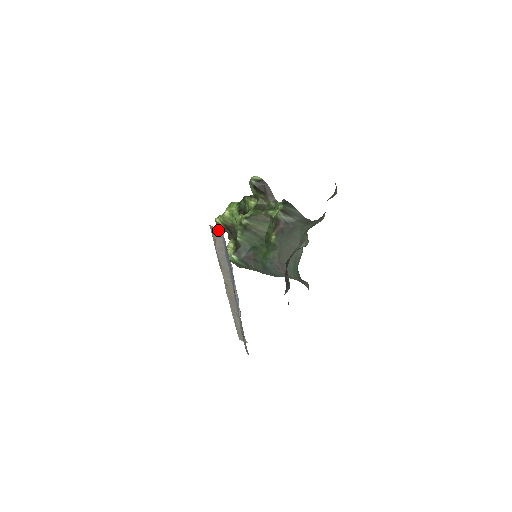
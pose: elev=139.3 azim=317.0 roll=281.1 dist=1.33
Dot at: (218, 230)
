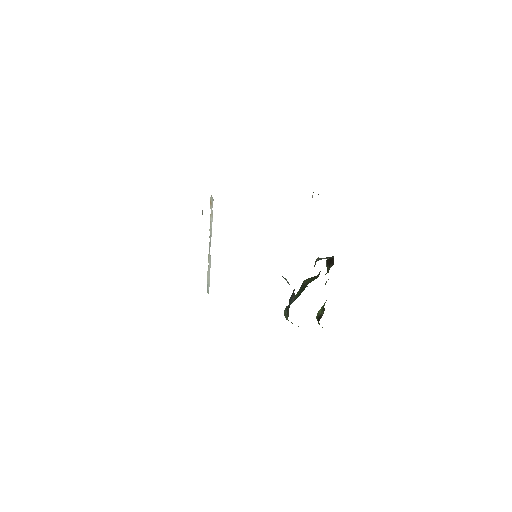
Dot at: occluded
